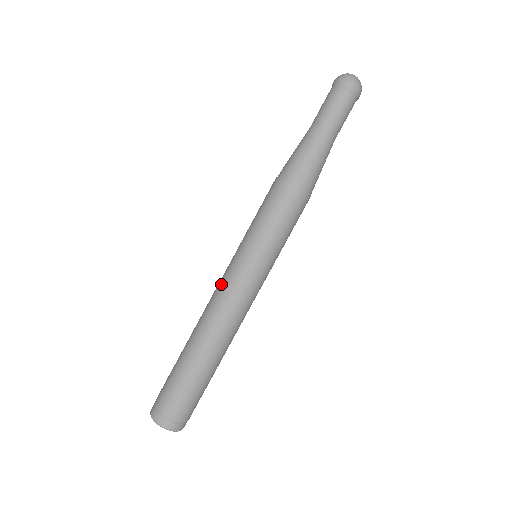
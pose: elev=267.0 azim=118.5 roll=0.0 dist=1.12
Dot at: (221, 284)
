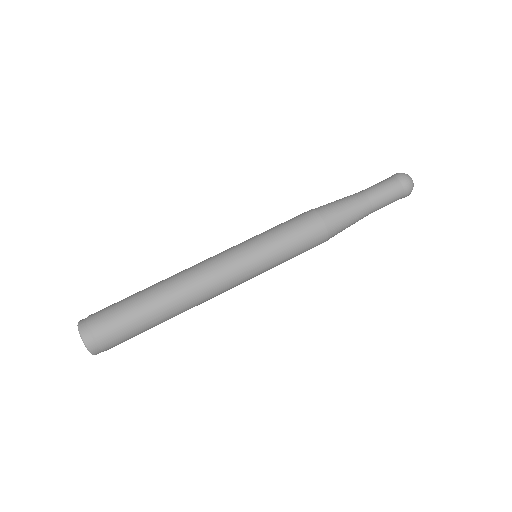
Dot at: (220, 265)
